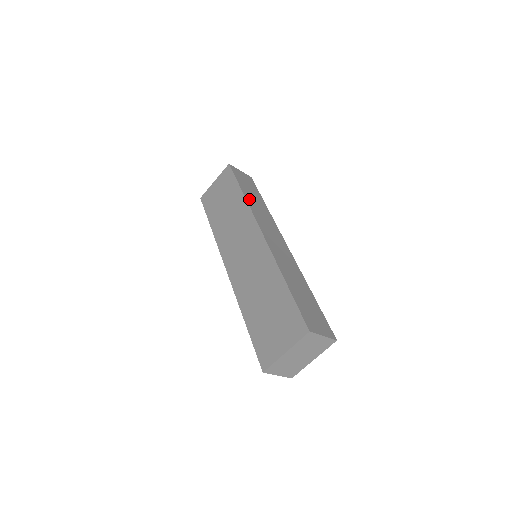
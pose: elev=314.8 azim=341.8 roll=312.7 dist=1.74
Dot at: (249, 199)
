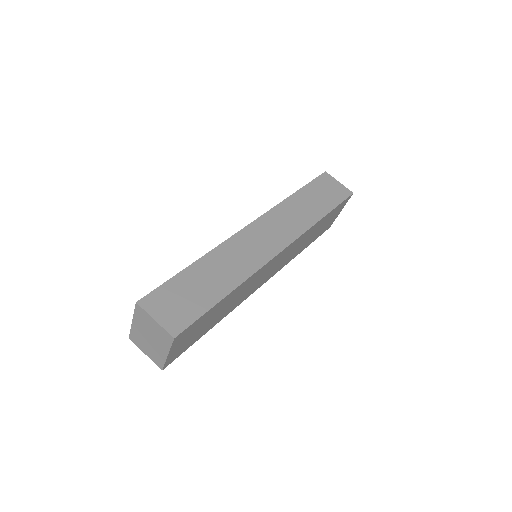
Dot at: (293, 201)
